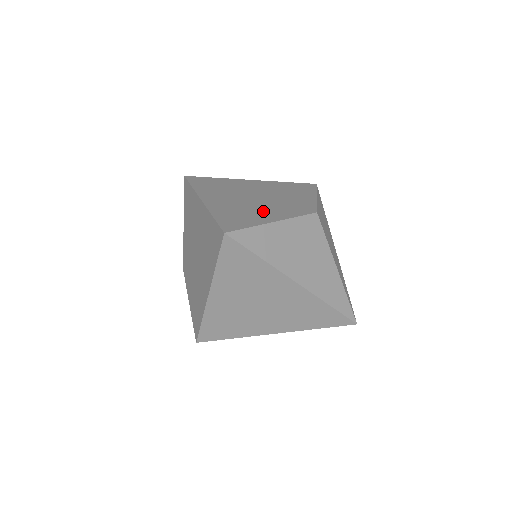
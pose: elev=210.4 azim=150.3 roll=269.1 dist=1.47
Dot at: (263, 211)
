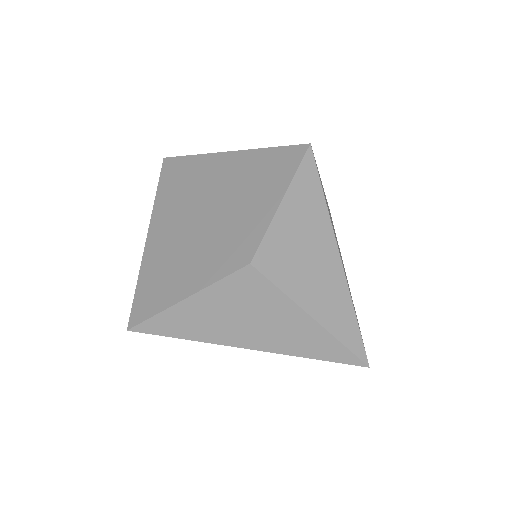
Dot at: (189, 265)
